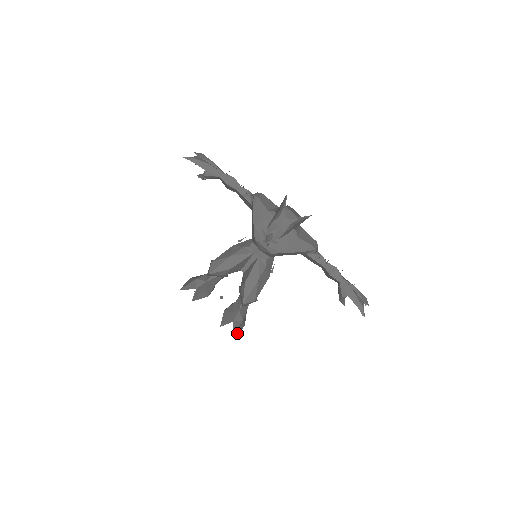
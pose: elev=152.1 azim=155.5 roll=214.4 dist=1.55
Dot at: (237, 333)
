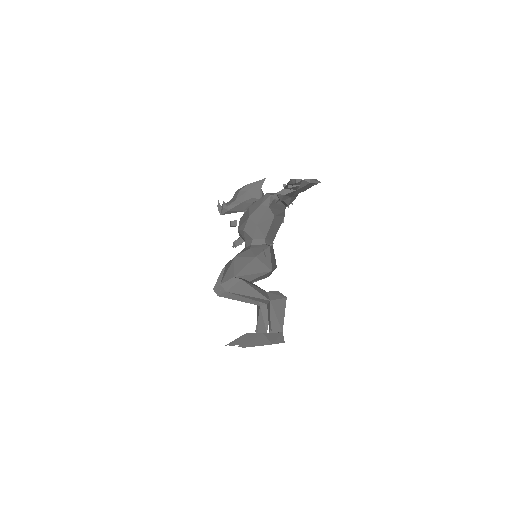
Dot at: (252, 346)
